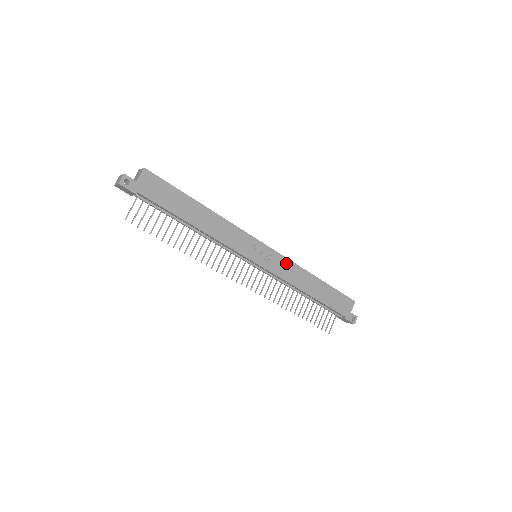
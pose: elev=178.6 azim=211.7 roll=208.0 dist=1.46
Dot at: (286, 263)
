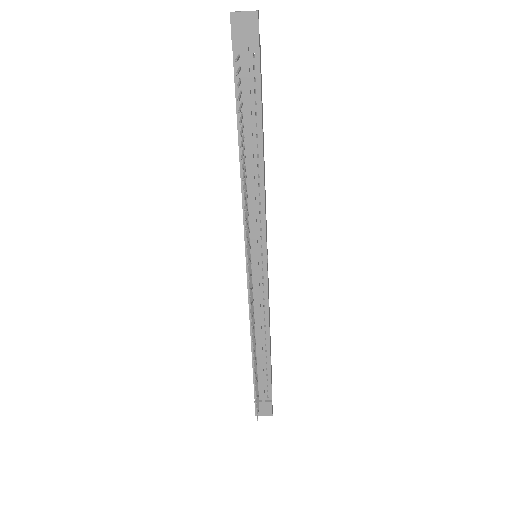
Dot at: (268, 286)
